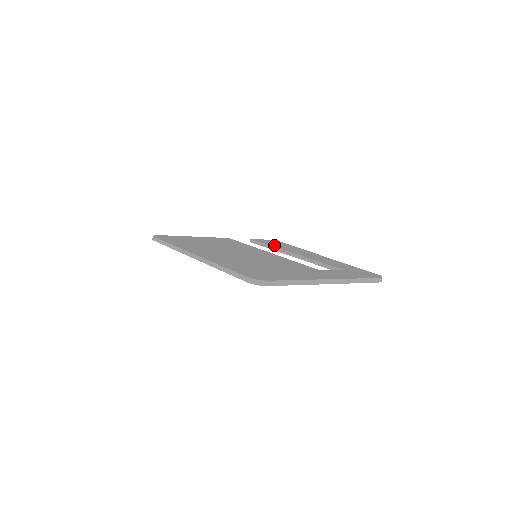
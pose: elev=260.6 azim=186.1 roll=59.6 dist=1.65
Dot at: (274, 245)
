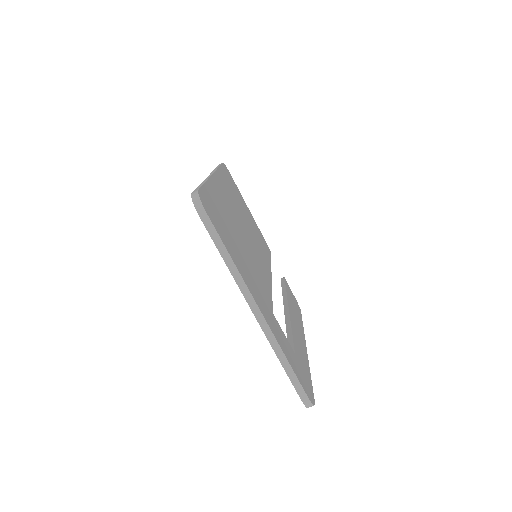
Dot at: occluded
